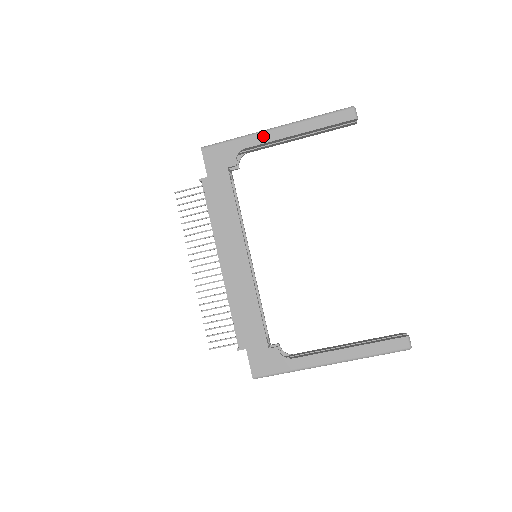
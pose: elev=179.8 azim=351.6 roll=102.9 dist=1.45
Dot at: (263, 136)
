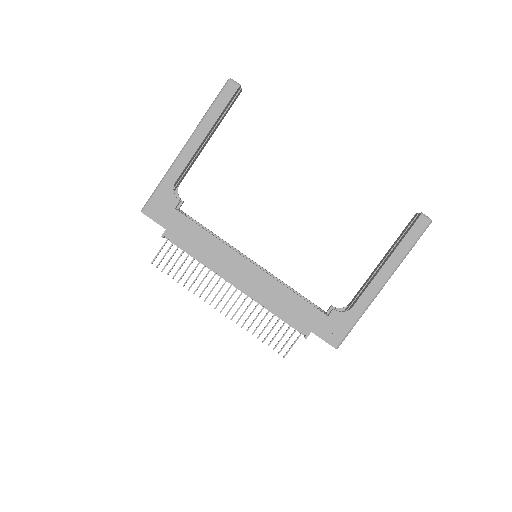
Dot at: (181, 161)
